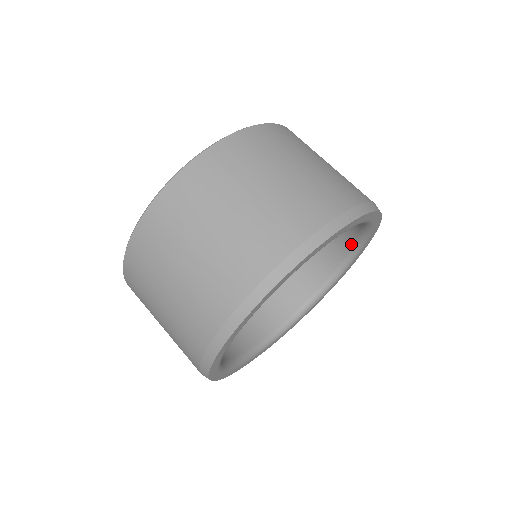
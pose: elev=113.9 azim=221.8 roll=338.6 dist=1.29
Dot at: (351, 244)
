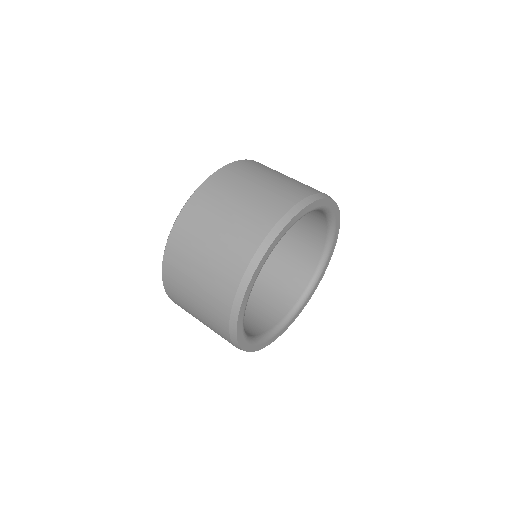
Dot at: (307, 282)
